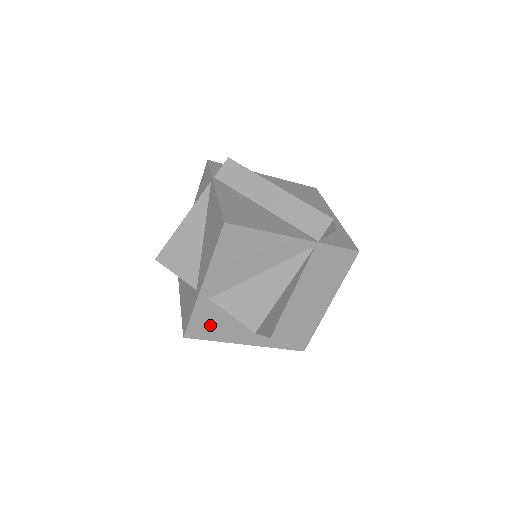
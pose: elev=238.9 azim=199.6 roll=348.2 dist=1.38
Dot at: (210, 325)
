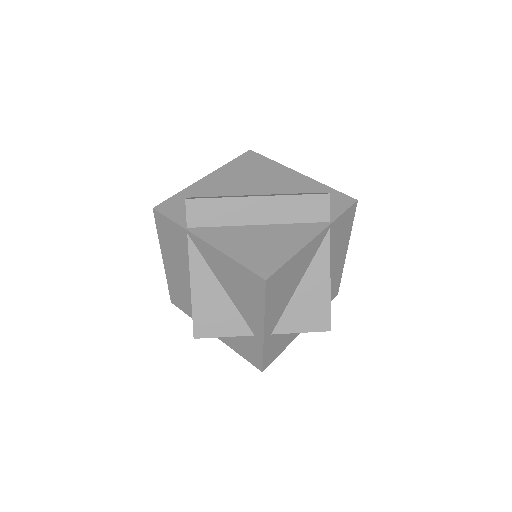
Dot at: (277, 347)
